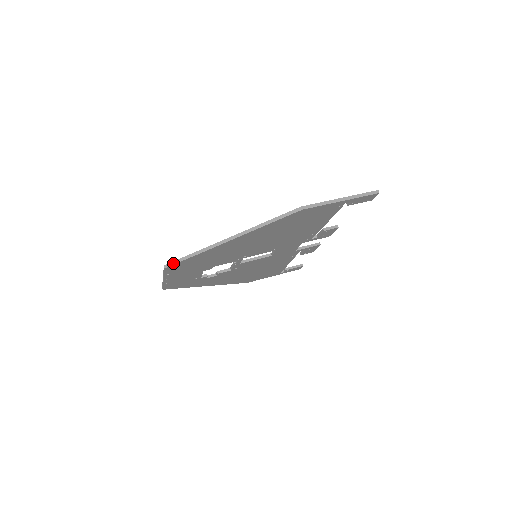
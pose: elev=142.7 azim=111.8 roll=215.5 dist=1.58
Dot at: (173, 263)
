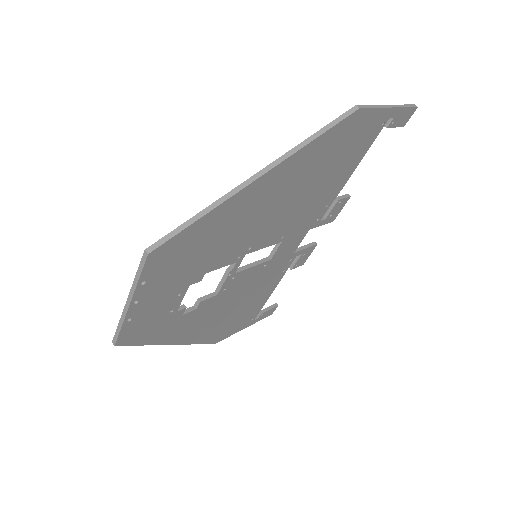
Dot at: (163, 240)
